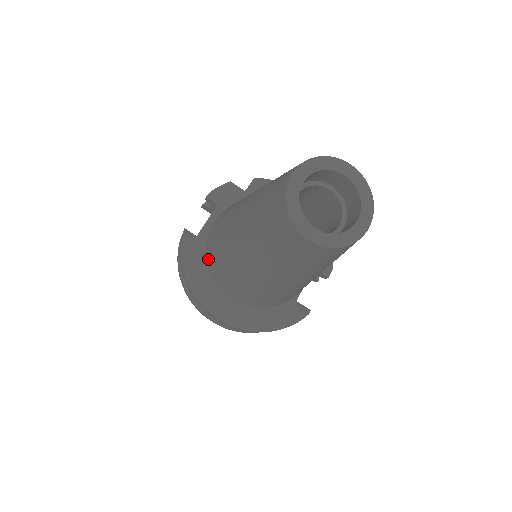
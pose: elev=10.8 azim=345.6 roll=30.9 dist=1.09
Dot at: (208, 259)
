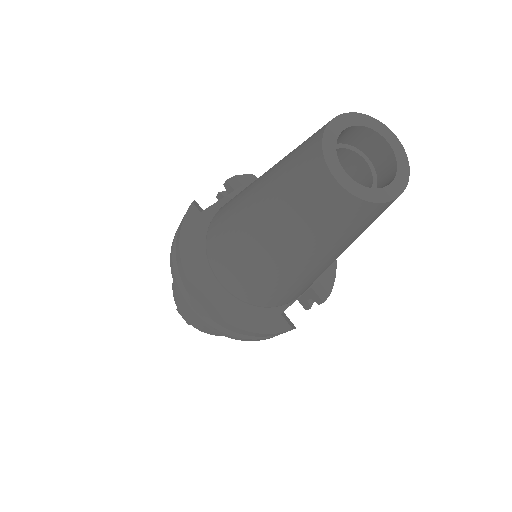
Dot at: (209, 233)
